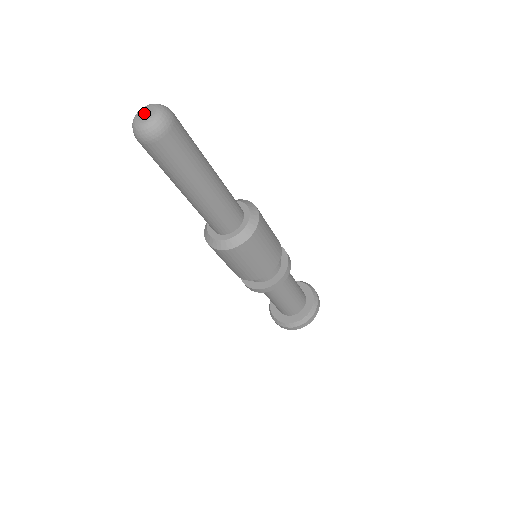
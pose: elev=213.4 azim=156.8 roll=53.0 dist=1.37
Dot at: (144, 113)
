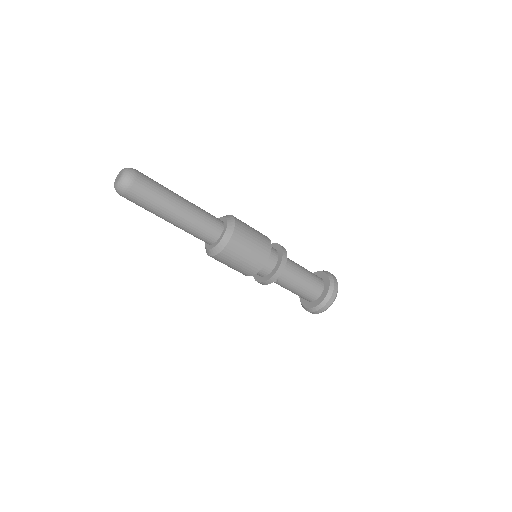
Dot at: (118, 177)
